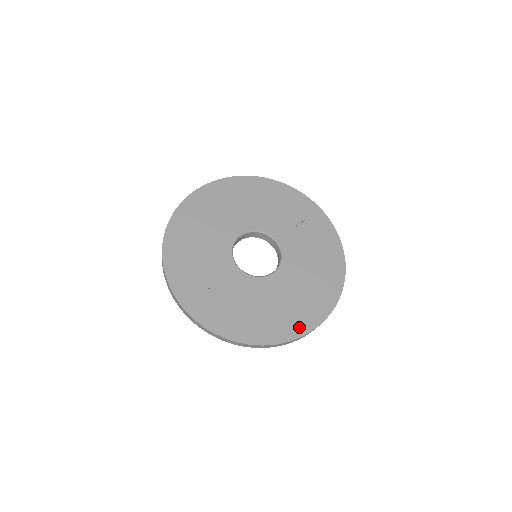
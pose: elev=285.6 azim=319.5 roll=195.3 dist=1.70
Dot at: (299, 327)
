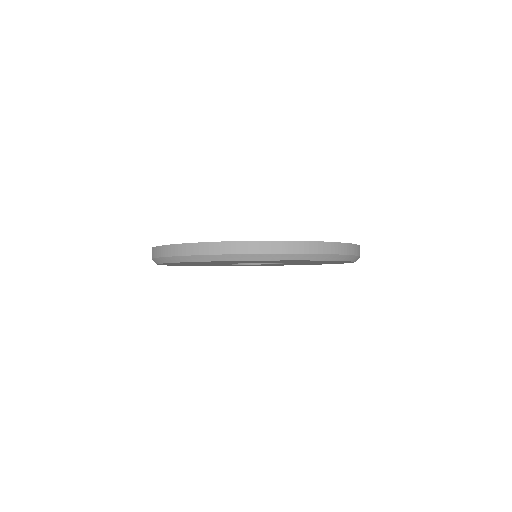
Dot at: occluded
